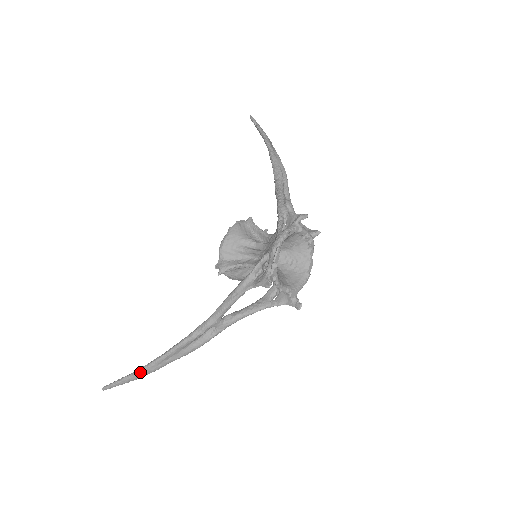
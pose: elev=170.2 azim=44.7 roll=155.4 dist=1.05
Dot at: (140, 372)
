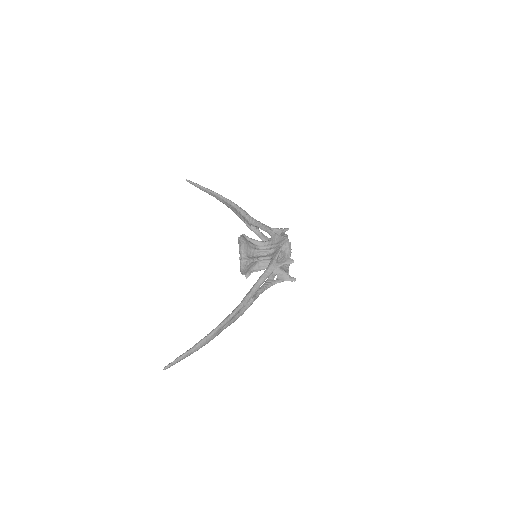
Dot at: (203, 342)
